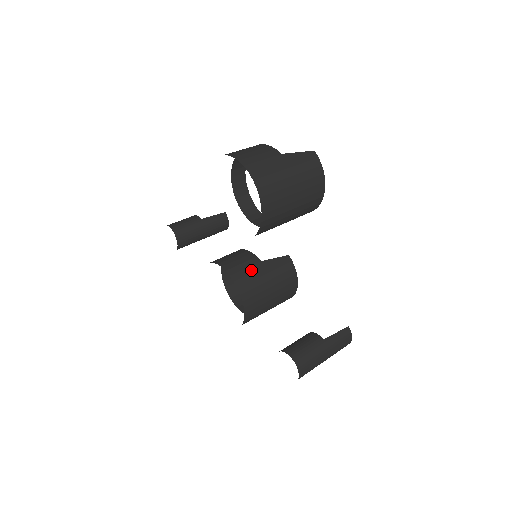
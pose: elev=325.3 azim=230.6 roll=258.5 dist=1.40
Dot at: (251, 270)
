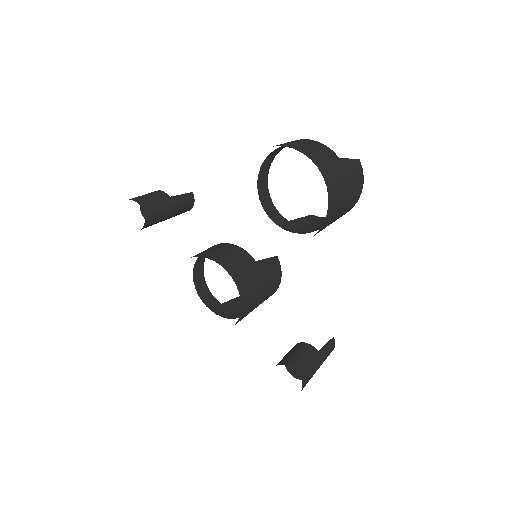
Dot at: (249, 271)
